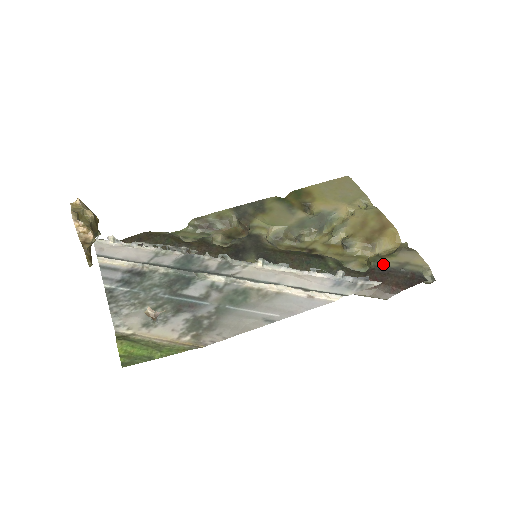
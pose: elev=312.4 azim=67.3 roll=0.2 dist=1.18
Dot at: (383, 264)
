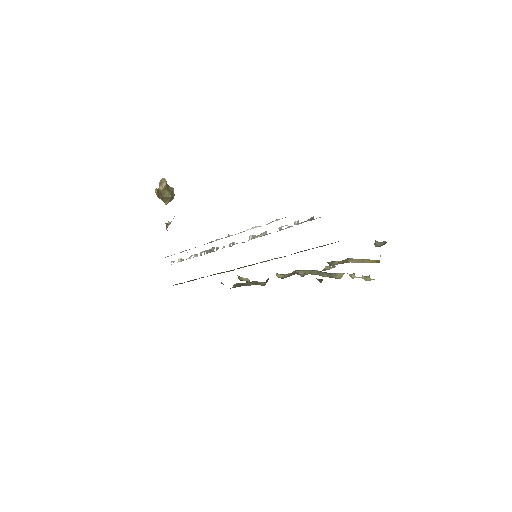
Dot at: occluded
